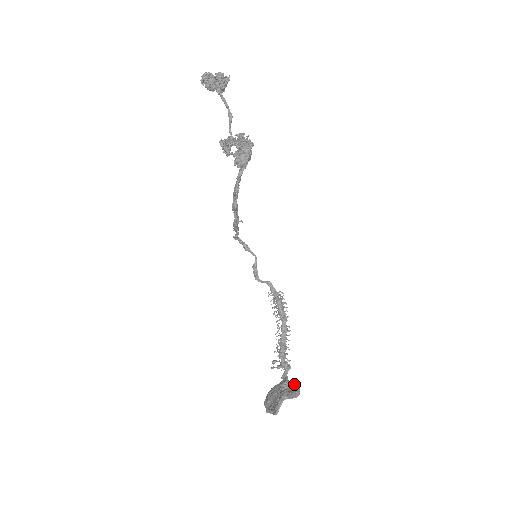
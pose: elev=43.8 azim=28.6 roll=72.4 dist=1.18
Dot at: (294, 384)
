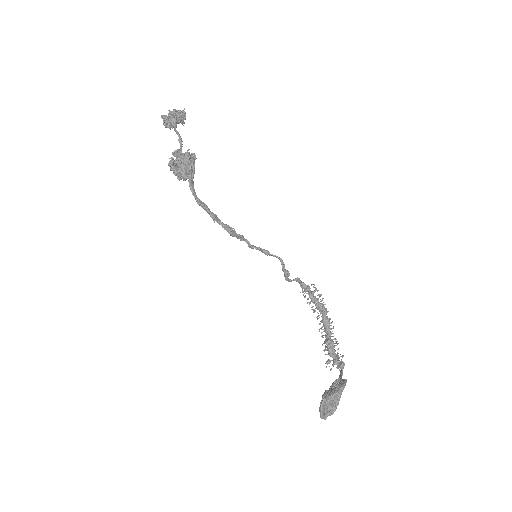
Dot at: (342, 380)
